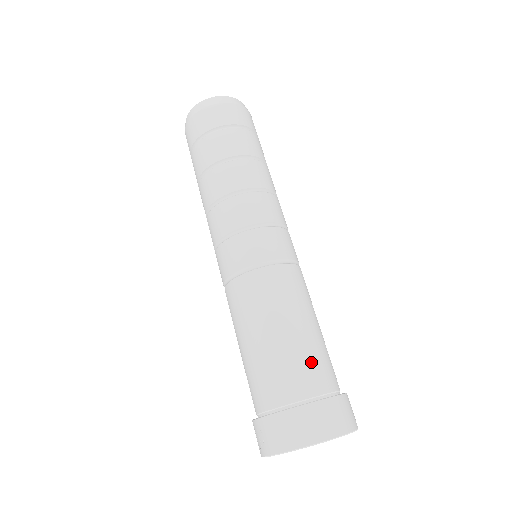
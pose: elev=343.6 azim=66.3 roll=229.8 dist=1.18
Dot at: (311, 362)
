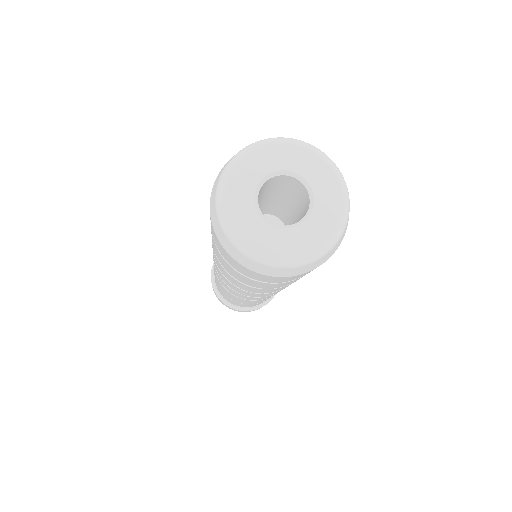
Dot at: occluded
